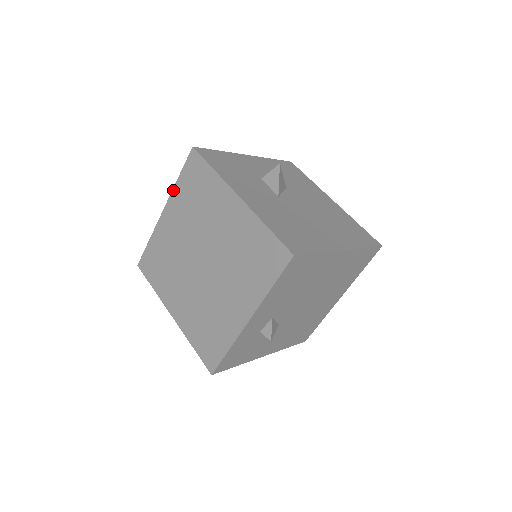
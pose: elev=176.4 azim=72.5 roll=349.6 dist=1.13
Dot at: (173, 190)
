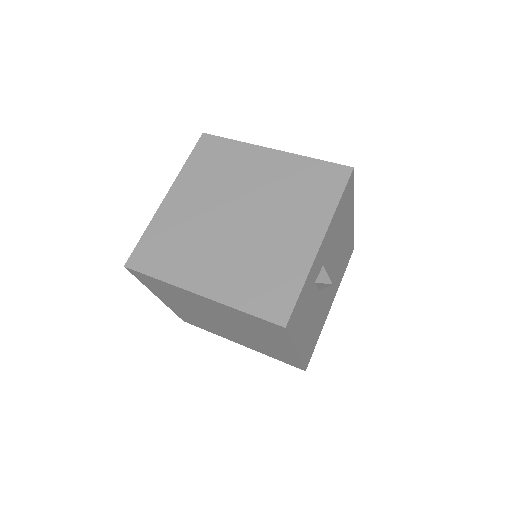
Dot at: (180, 172)
